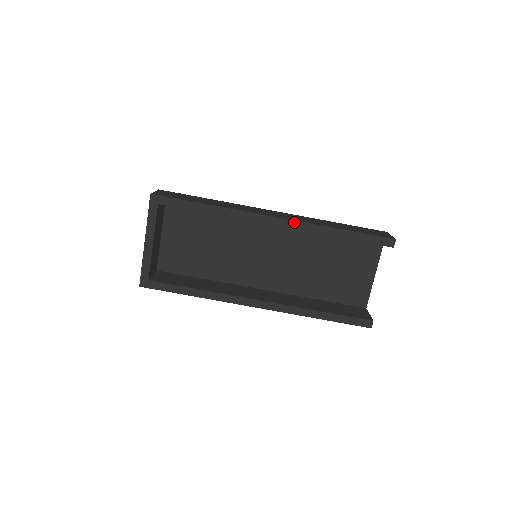
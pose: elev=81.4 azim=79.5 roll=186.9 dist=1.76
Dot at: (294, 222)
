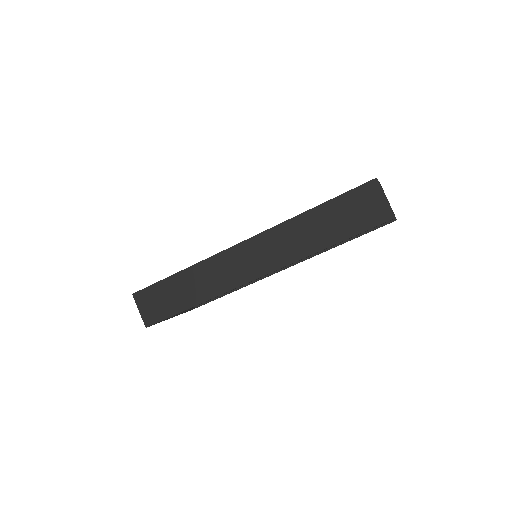
Dot at: occluded
